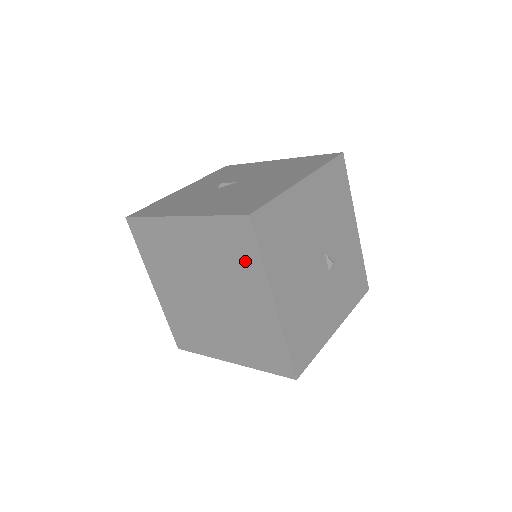
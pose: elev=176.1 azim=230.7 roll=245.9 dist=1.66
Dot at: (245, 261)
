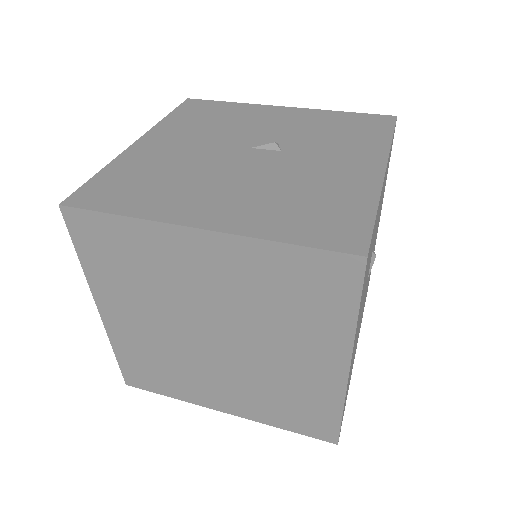
Dot at: (134, 246)
